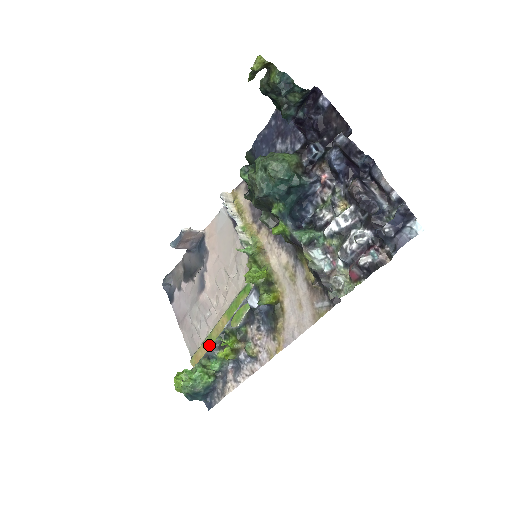
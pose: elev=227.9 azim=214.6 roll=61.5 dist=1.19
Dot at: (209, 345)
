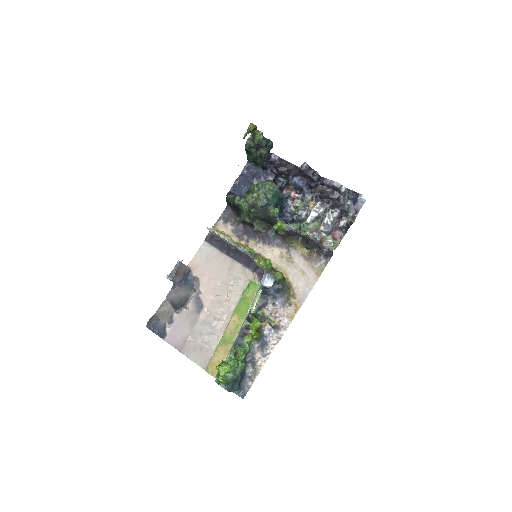
Dot at: (225, 346)
